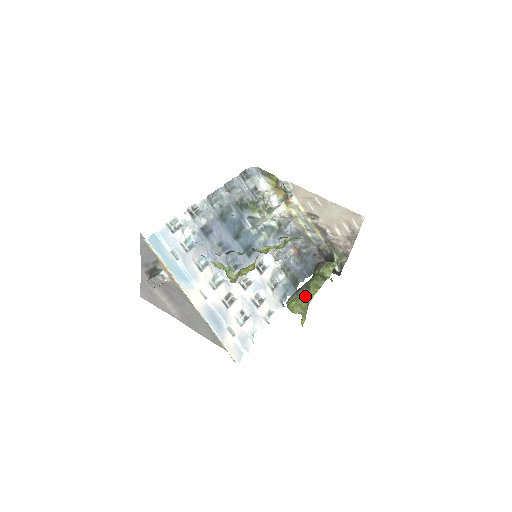
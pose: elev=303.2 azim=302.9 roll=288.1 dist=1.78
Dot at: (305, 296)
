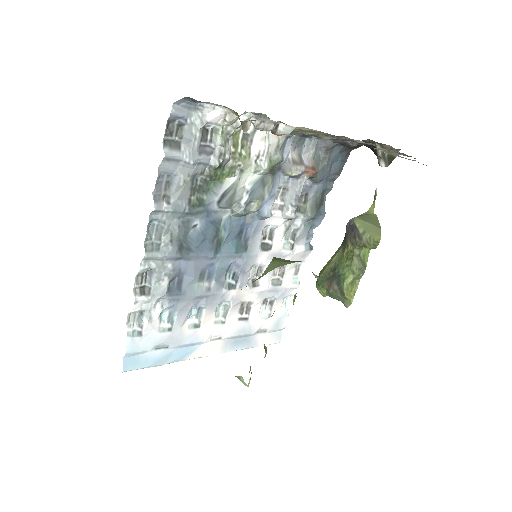
Dot at: (339, 298)
